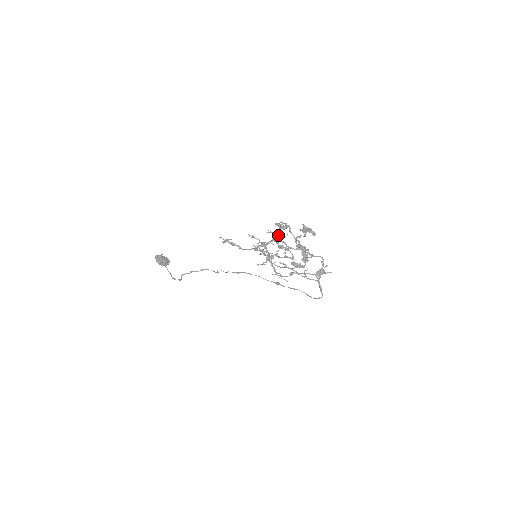
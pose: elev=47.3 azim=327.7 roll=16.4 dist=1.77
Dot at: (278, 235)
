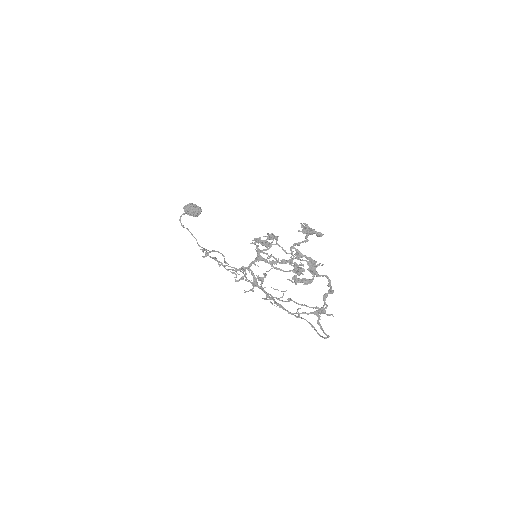
Dot at: occluded
